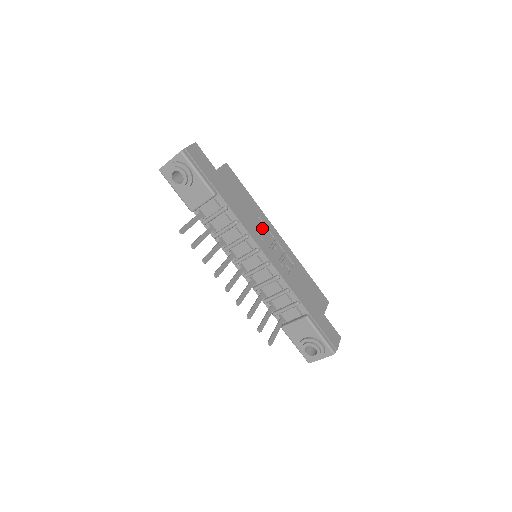
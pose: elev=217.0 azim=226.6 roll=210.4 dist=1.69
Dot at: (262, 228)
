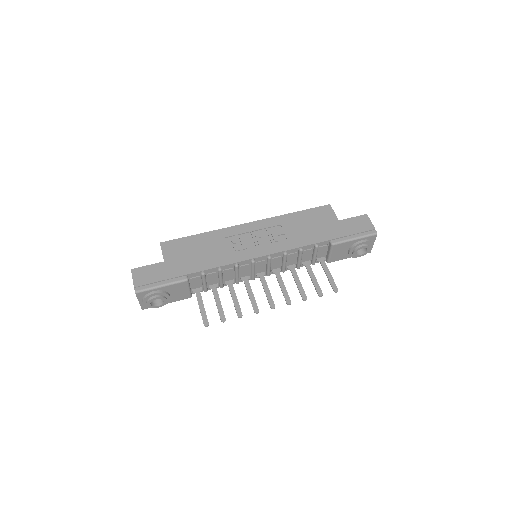
Dot at: (235, 242)
